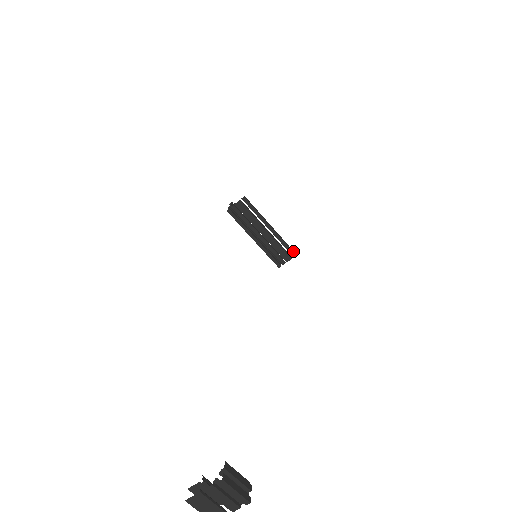
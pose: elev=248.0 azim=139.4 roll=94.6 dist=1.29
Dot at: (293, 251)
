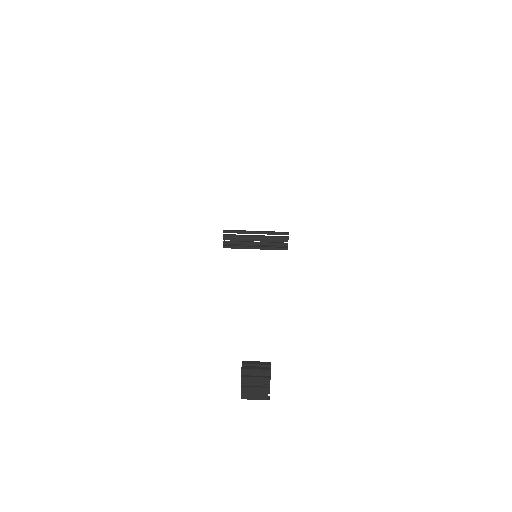
Dot at: (284, 232)
